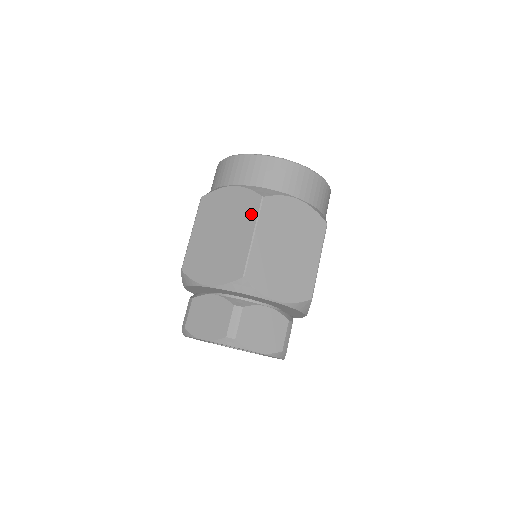
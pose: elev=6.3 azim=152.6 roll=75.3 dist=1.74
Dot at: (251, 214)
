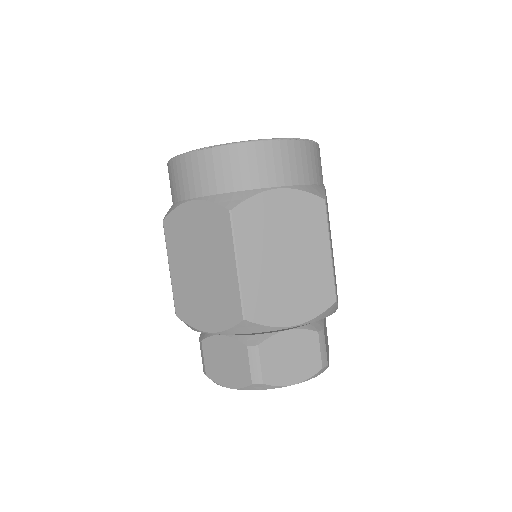
Dot at: (224, 236)
